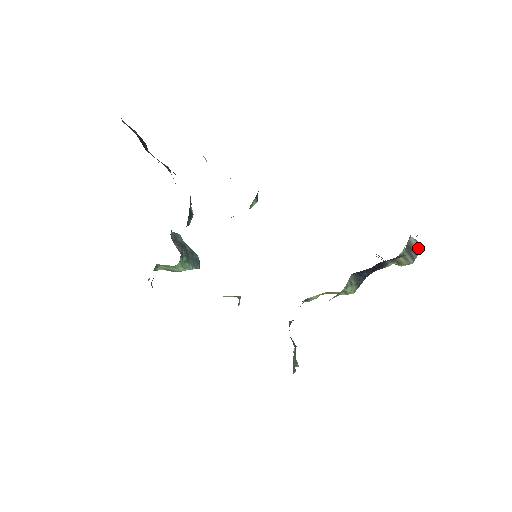
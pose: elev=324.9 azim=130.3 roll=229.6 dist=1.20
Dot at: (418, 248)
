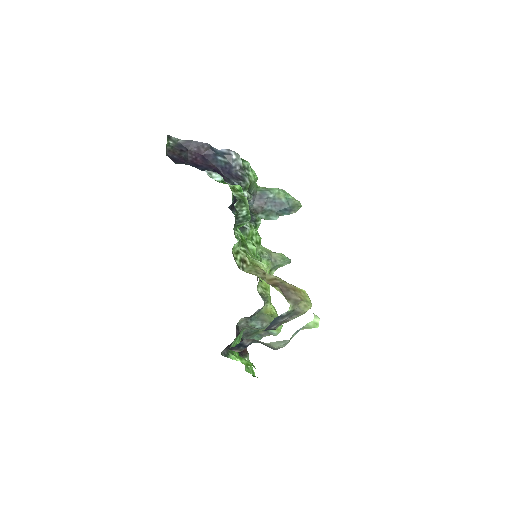
Dot at: (271, 346)
